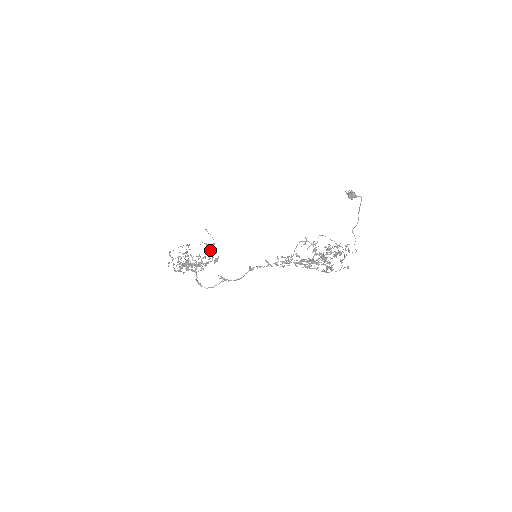
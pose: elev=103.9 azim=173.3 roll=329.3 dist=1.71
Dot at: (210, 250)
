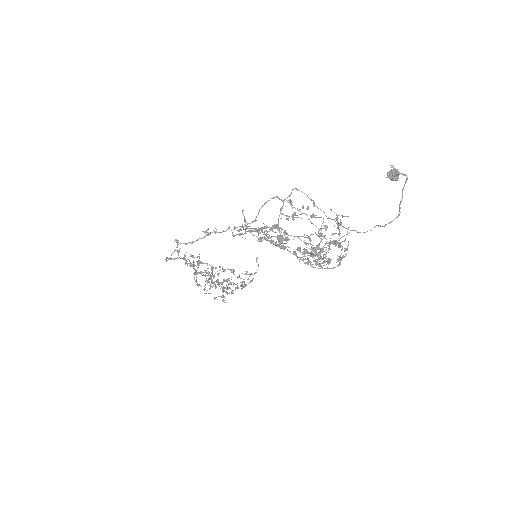
Dot at: (248, 278)
